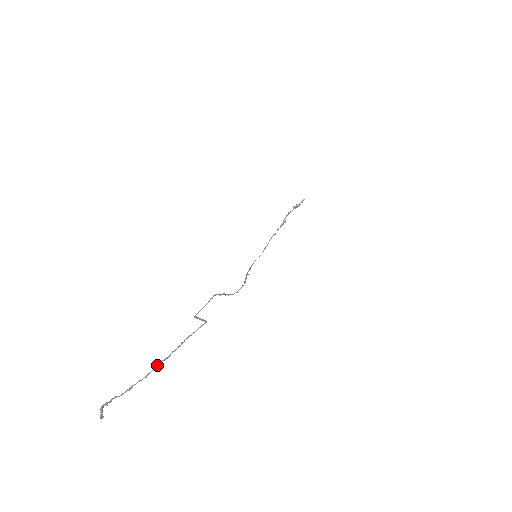
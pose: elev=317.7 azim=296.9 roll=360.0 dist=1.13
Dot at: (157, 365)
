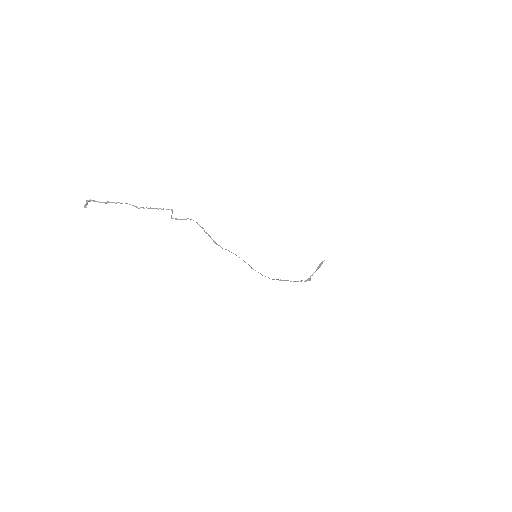
Dot at: occluded
